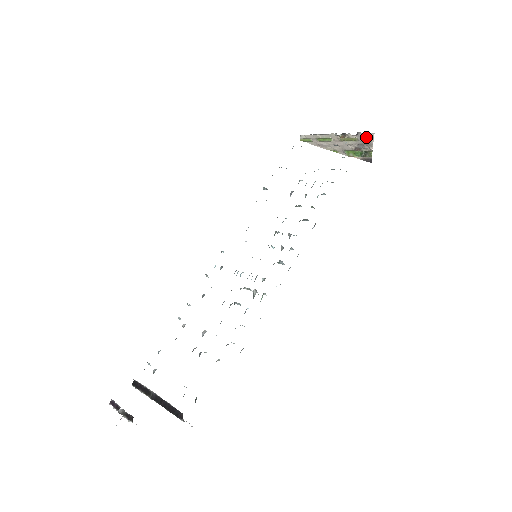
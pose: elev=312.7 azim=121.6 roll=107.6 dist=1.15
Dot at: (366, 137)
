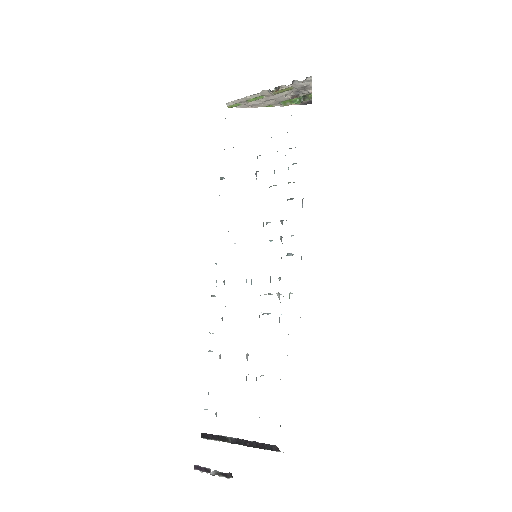
Dot at: (302, 83)
